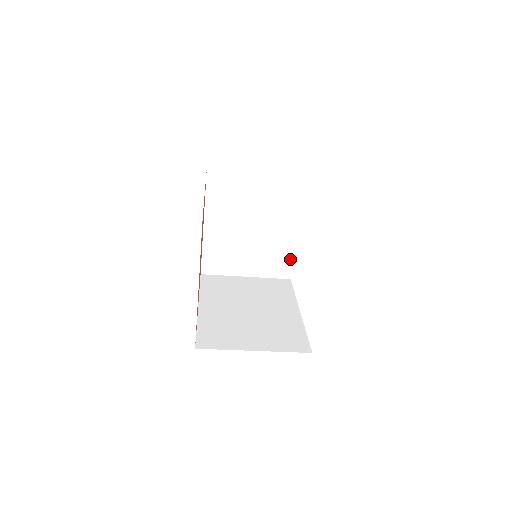
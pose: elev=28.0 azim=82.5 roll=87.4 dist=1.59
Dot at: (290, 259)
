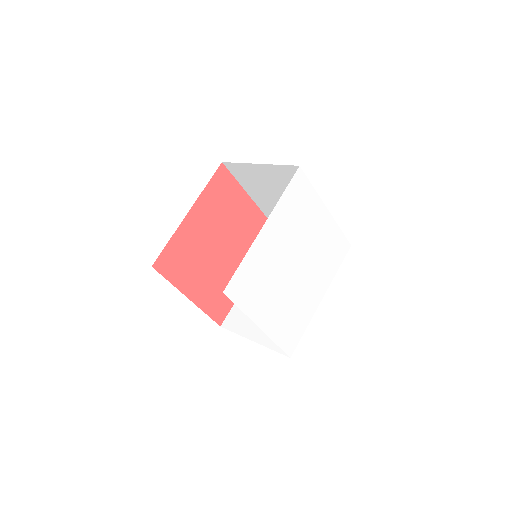
Dot at: occluded
